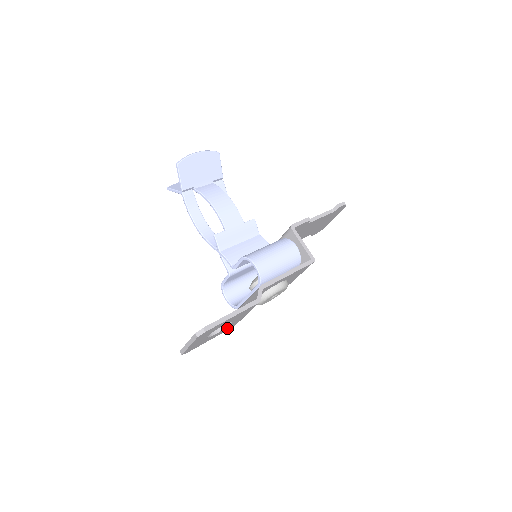
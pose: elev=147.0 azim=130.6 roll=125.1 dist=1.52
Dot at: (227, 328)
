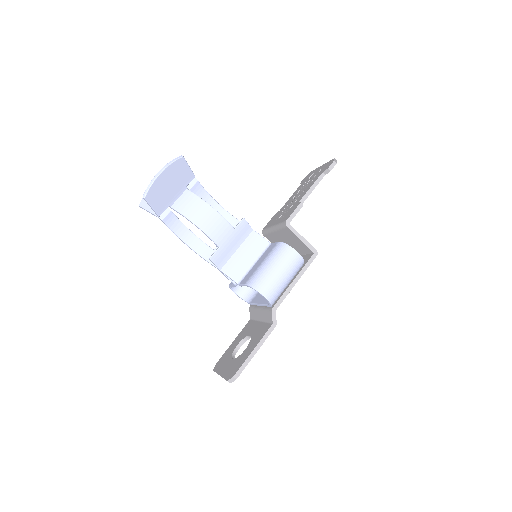
Dot at: occluded
